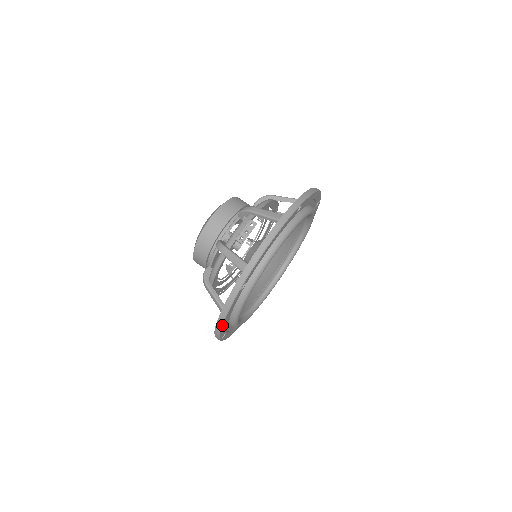
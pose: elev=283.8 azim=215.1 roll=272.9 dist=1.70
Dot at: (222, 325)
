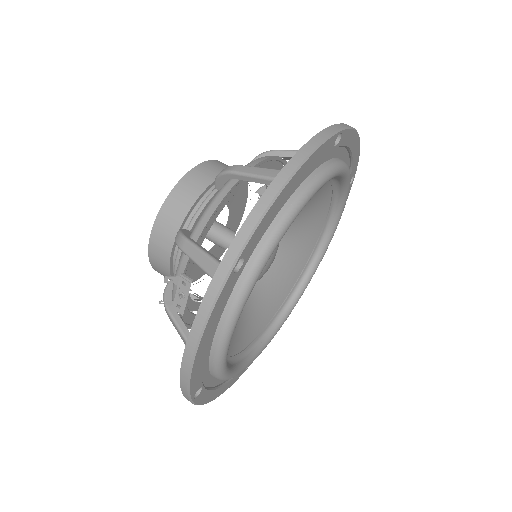
Dot at: (214, 399)
